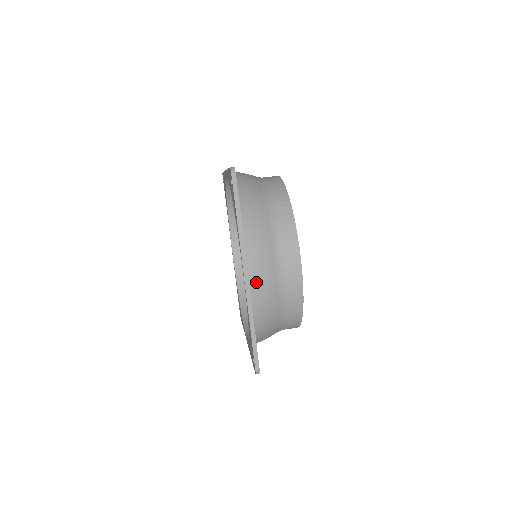
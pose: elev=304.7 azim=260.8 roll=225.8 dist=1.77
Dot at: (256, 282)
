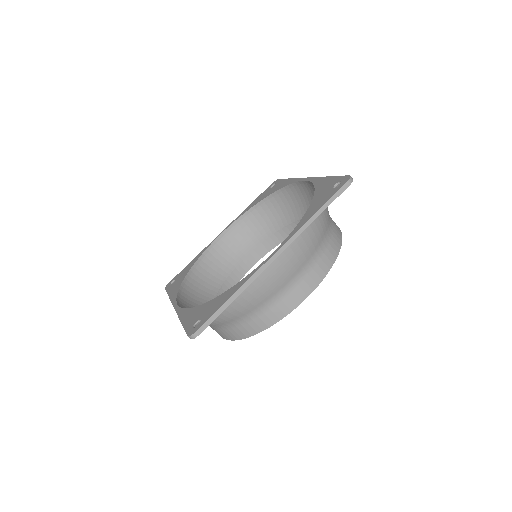
Dot at: occluded
